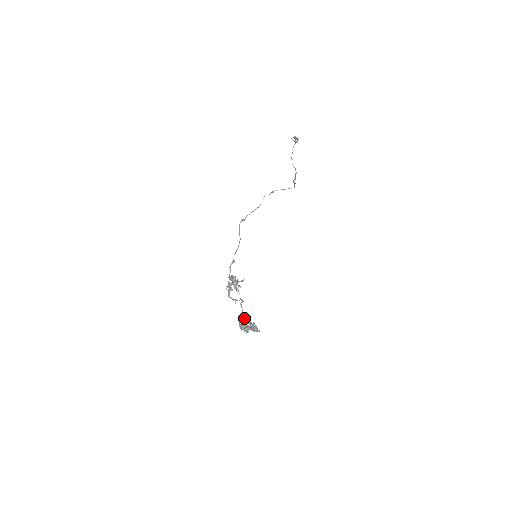
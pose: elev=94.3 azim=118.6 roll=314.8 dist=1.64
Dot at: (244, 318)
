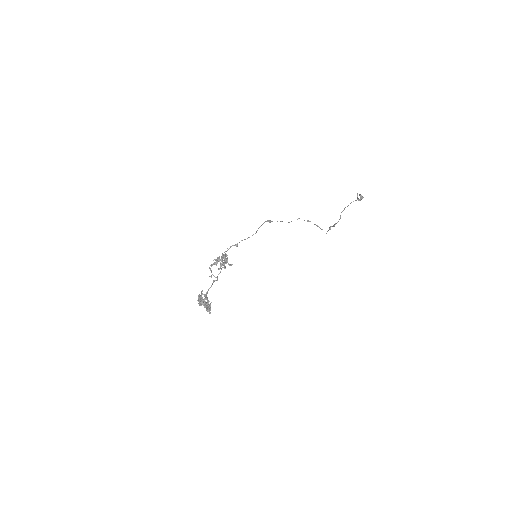
Dot at: (207, 293)
